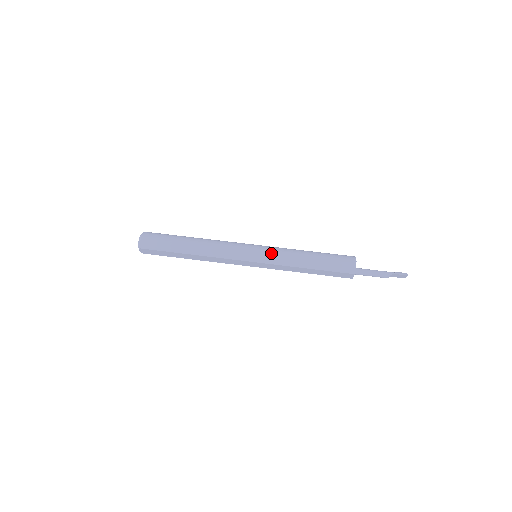
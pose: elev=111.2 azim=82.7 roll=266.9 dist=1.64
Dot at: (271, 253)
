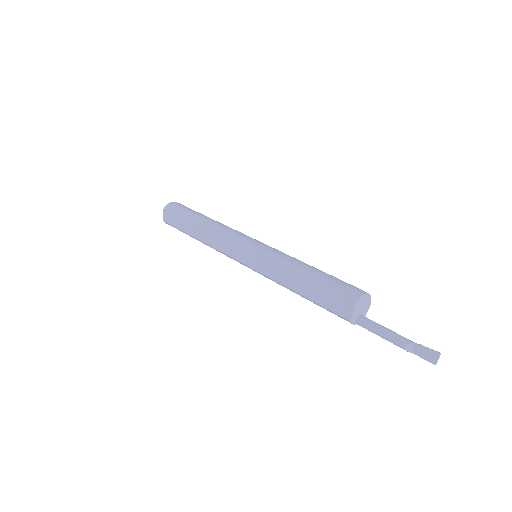
Dot at: (271, 248)
